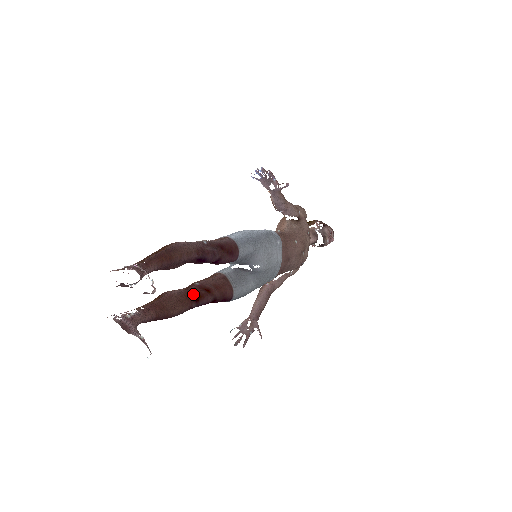
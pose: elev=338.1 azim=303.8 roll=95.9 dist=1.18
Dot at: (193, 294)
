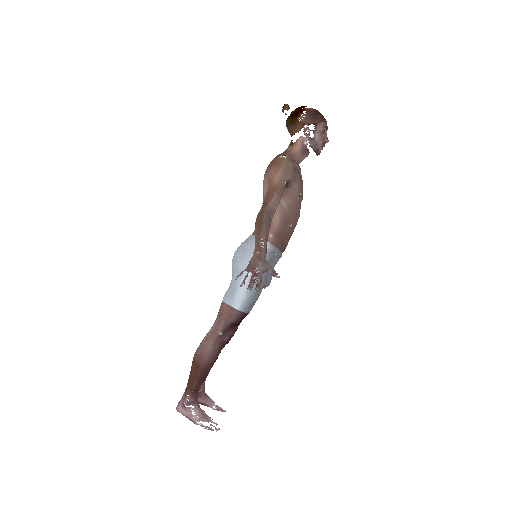
Dot at: occluded
